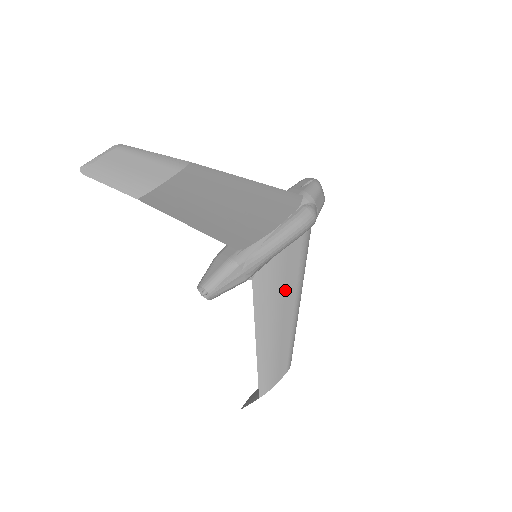
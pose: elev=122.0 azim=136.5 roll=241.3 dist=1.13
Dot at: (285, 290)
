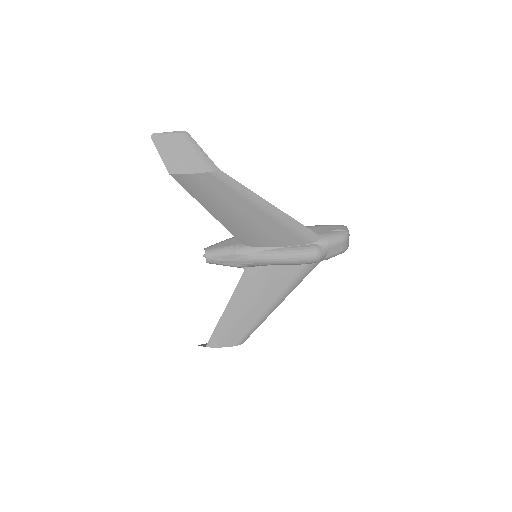
Dot at: (266, 293)
